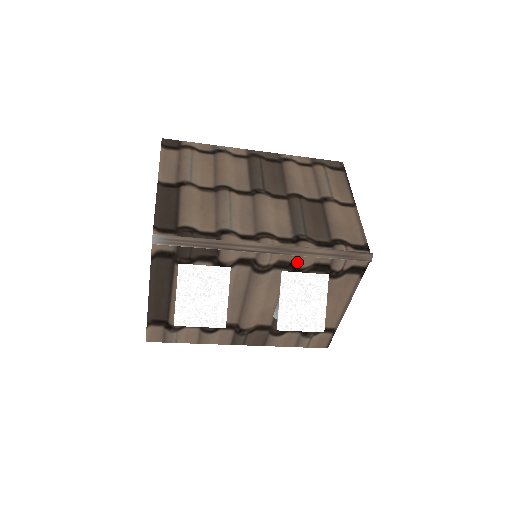
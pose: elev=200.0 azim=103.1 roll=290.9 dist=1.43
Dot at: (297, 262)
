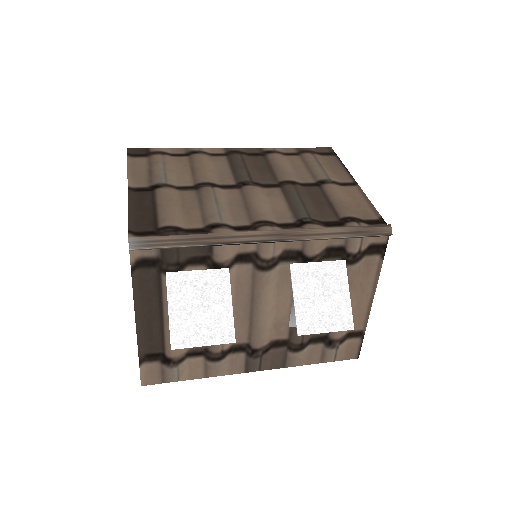
Dot at: (306, 249)
